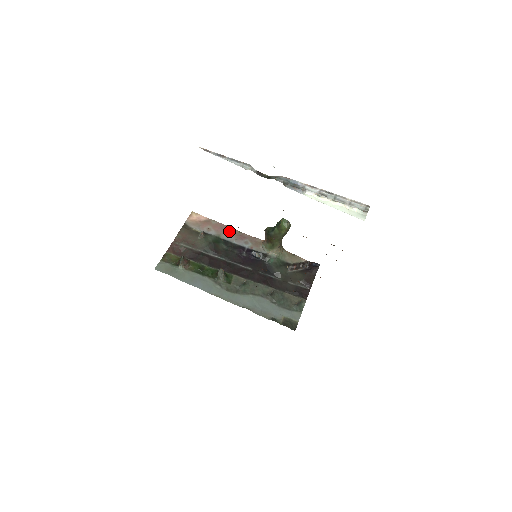
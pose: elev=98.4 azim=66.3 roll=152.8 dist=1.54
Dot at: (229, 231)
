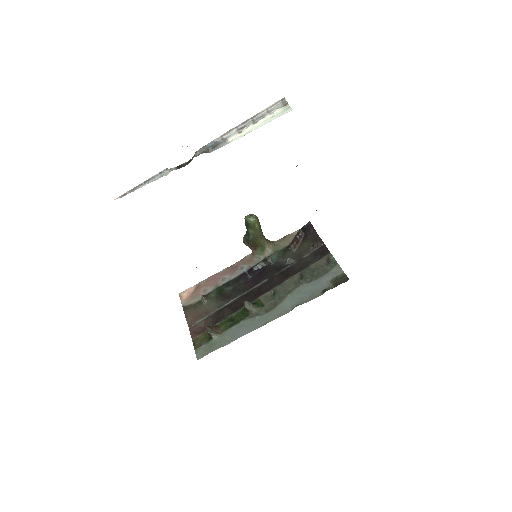
Dot at: (220, 275)
